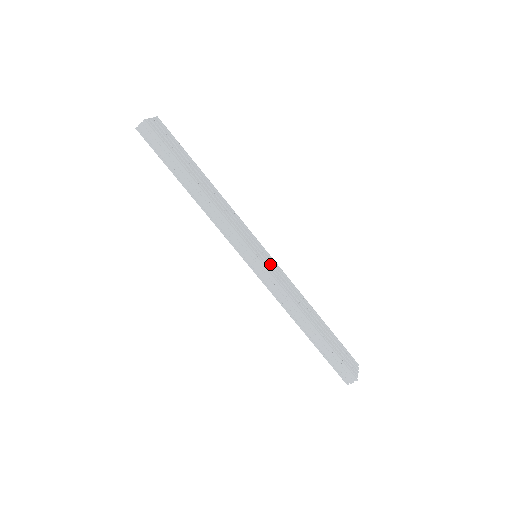
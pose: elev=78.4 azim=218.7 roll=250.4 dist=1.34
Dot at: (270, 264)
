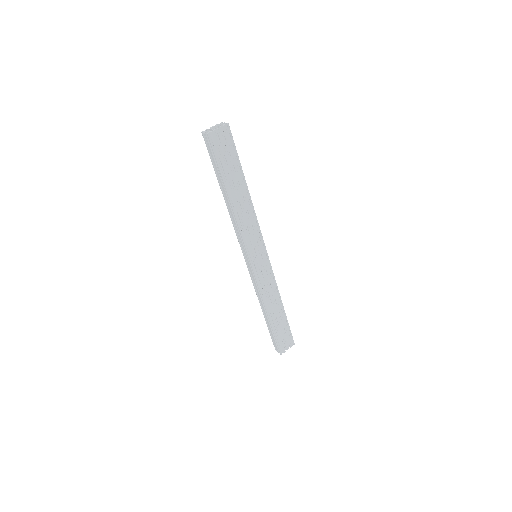
Dot at: (262, 267)
